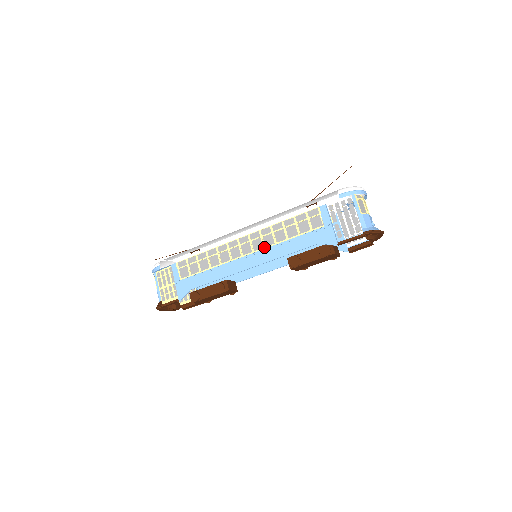
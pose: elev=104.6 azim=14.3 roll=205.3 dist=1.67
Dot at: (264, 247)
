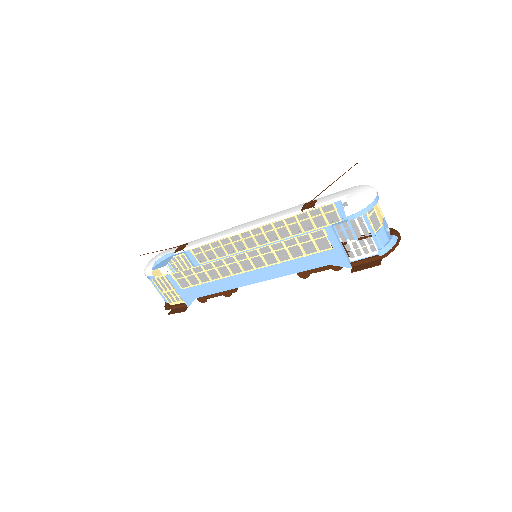
Dot at: (267, 265)
